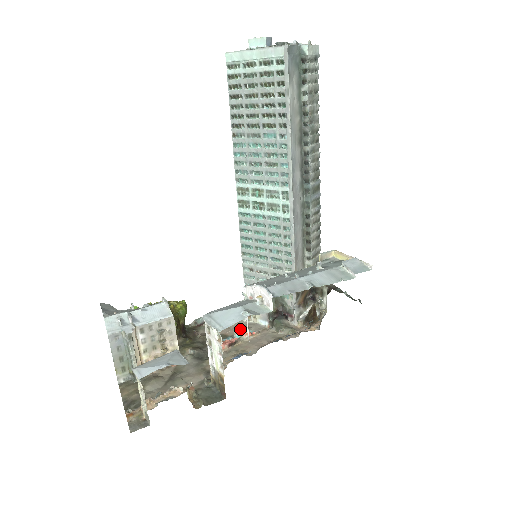
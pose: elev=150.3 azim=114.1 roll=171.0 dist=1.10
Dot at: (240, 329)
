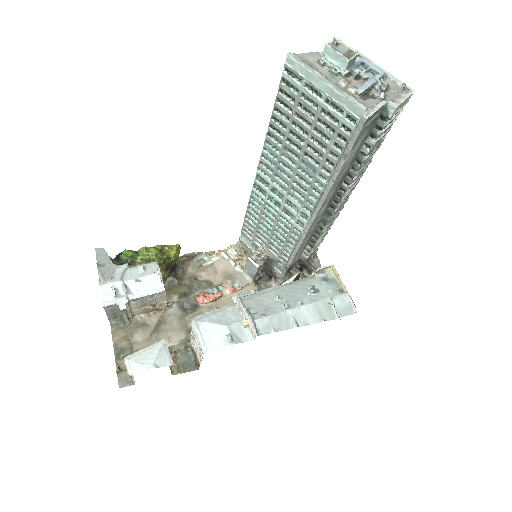
Dot at: (226, 282)
